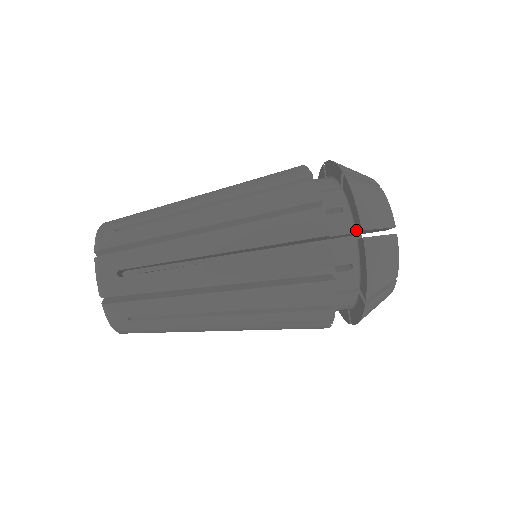
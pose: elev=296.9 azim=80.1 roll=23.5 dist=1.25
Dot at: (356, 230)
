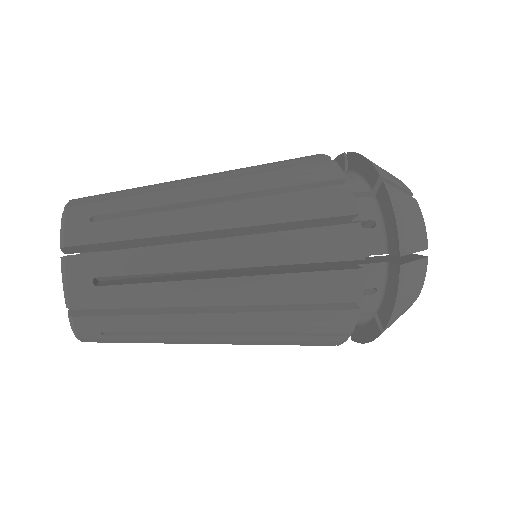
Dot at: (389, 251)
